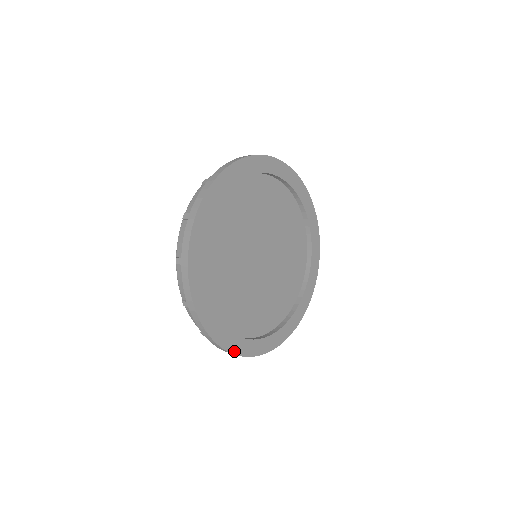
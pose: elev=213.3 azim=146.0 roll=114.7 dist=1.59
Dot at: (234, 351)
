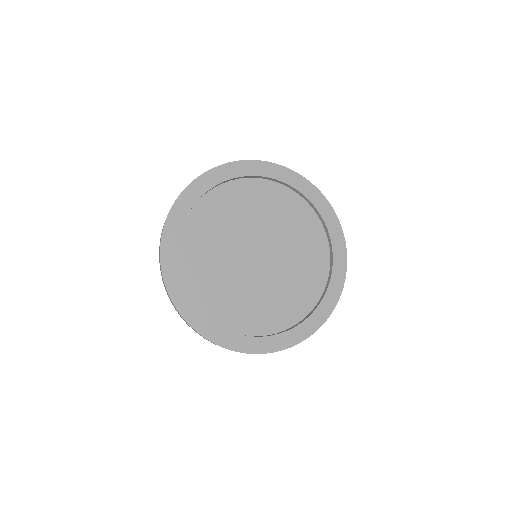
Dot at: (268, 350)
